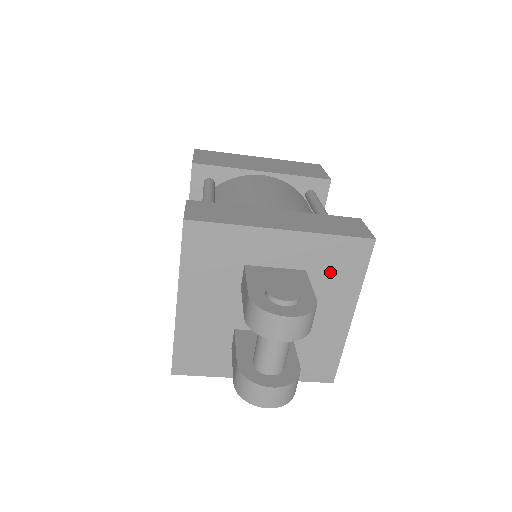
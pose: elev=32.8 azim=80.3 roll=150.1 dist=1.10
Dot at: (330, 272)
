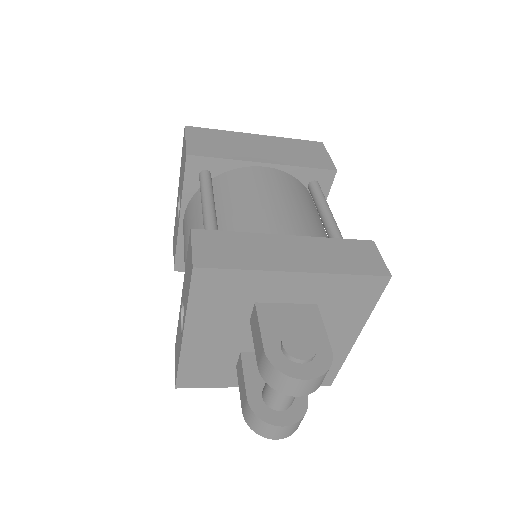
Dot at: (341, 304)
